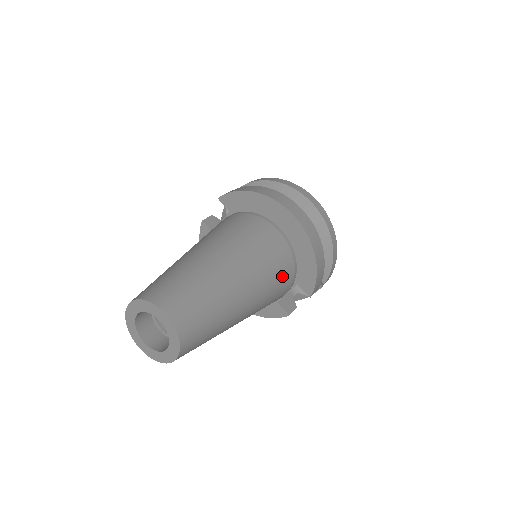
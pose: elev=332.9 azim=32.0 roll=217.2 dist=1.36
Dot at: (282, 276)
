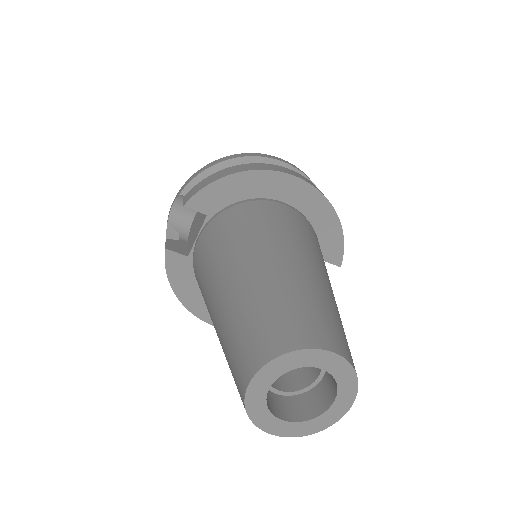
Dot at: occluded
